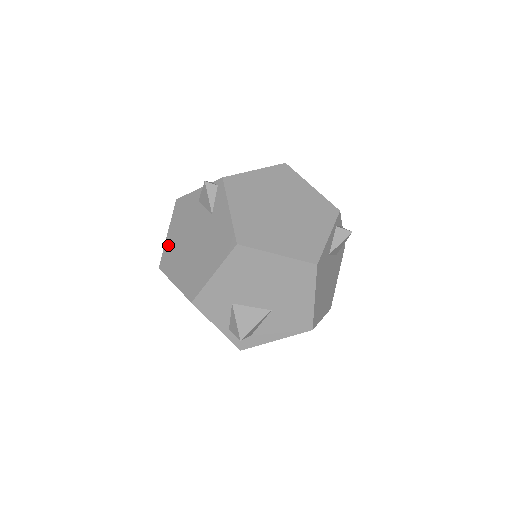
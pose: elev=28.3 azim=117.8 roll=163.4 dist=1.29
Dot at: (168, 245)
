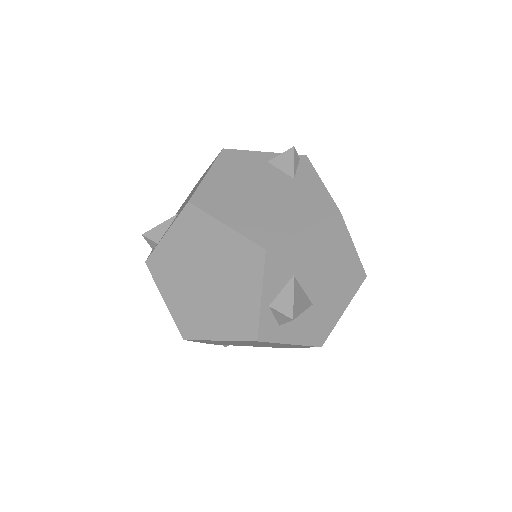
Dot at: (210, 184)
